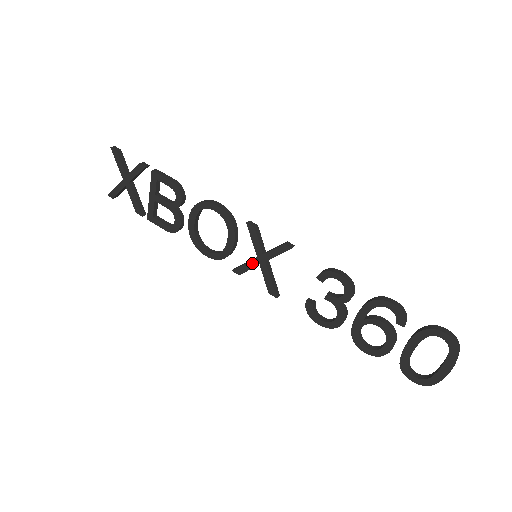
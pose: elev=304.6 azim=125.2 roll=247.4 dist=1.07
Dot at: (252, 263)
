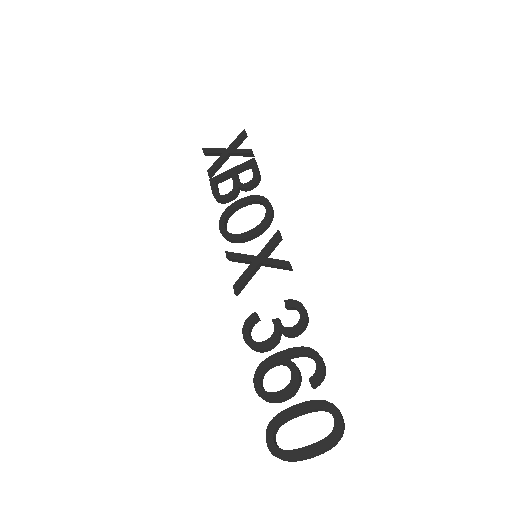
Dot at: (248, 257)
